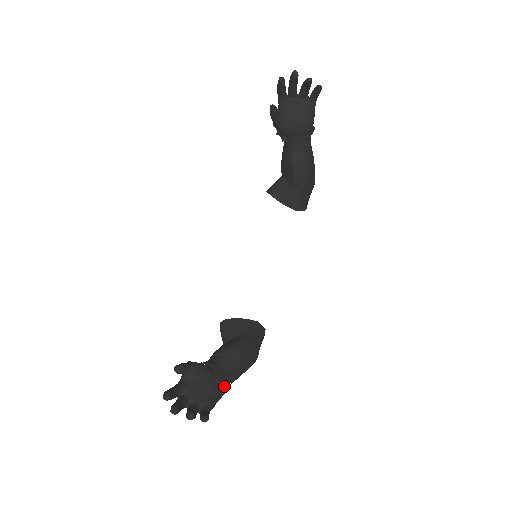
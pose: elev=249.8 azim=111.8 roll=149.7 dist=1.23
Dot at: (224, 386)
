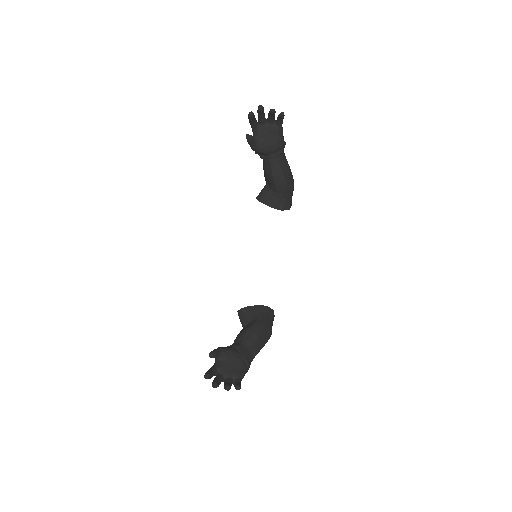
Dot at: (248, 361)
